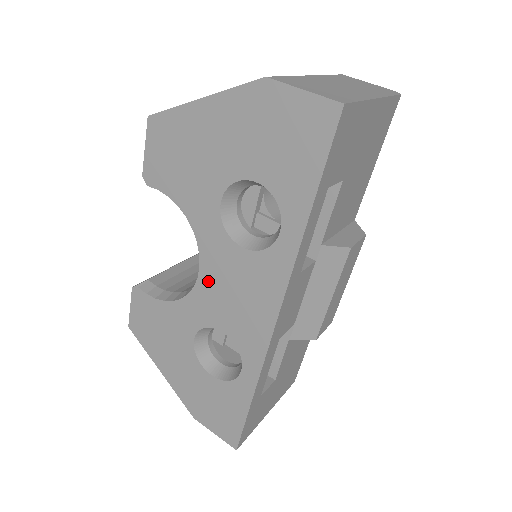
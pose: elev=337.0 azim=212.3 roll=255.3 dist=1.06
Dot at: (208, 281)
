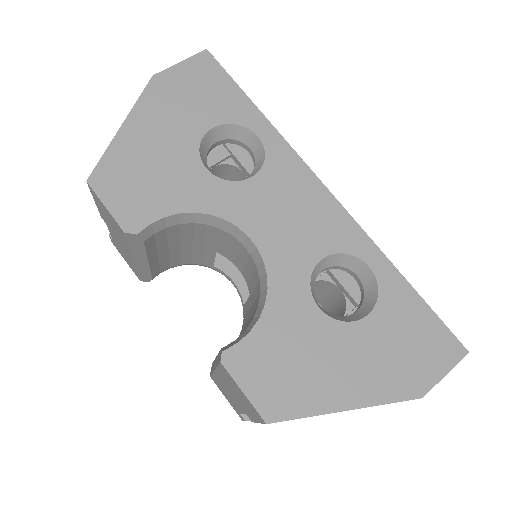
Dot at: (265, 236)
